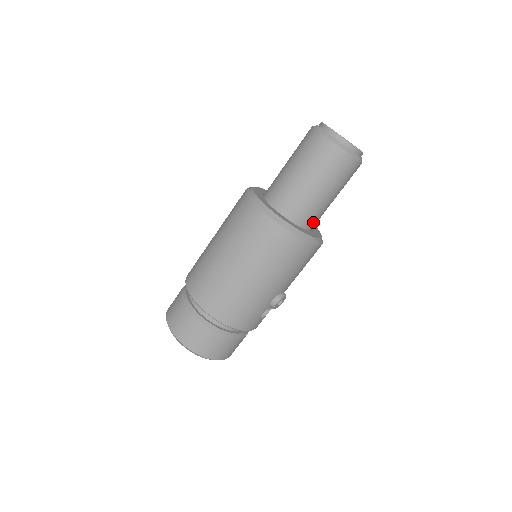
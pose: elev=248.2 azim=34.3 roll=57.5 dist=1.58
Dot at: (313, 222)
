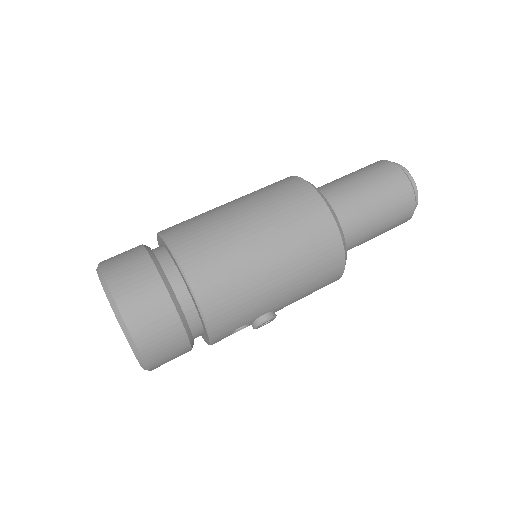
Dot at: occluded
